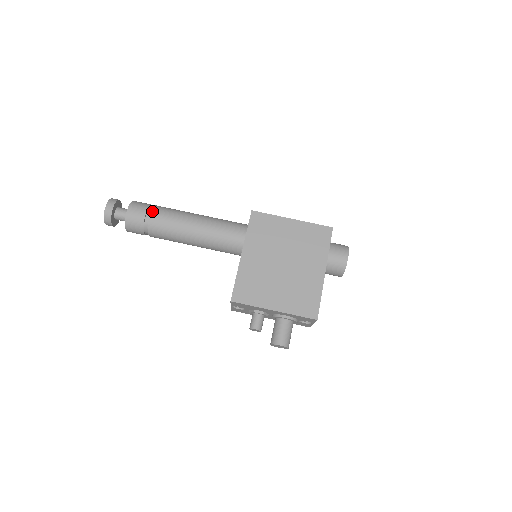
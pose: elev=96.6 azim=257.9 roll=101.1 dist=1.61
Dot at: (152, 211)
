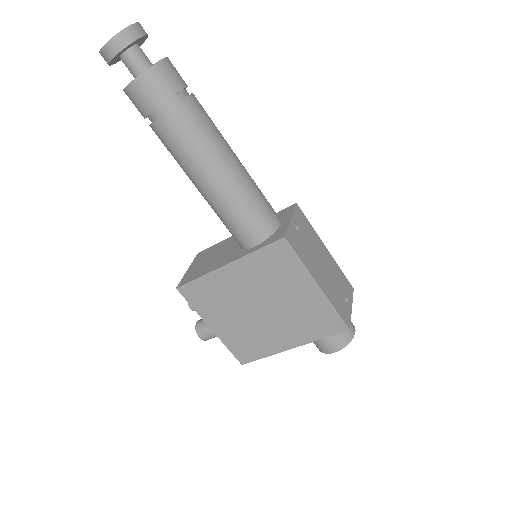
Dot at: (166, 113)
